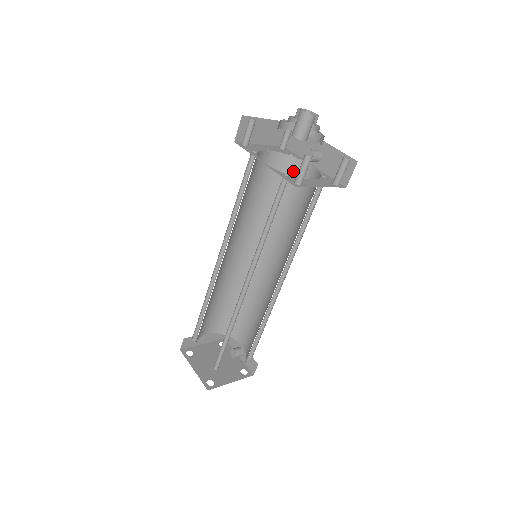
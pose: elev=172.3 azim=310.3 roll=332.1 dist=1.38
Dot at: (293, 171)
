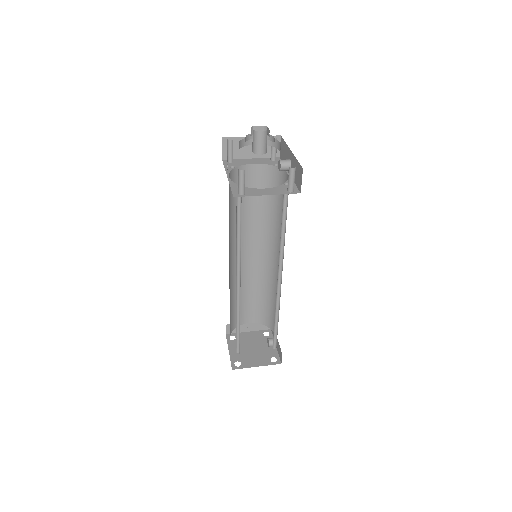
Dot at: (279, 179)
